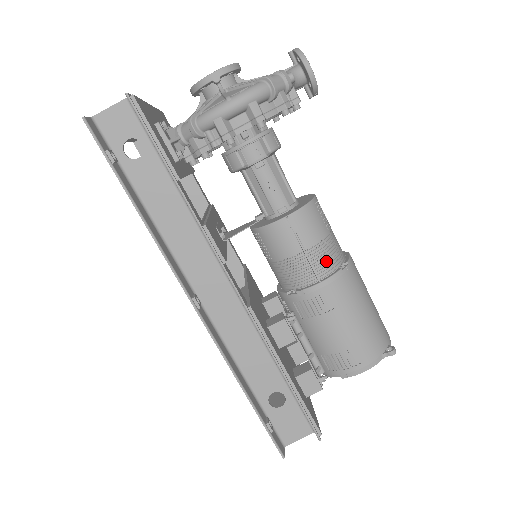
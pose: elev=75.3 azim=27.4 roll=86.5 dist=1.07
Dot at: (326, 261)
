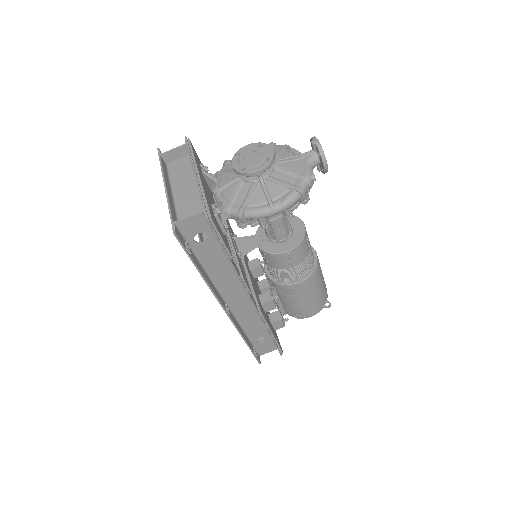
Dot at: (305, 269)
